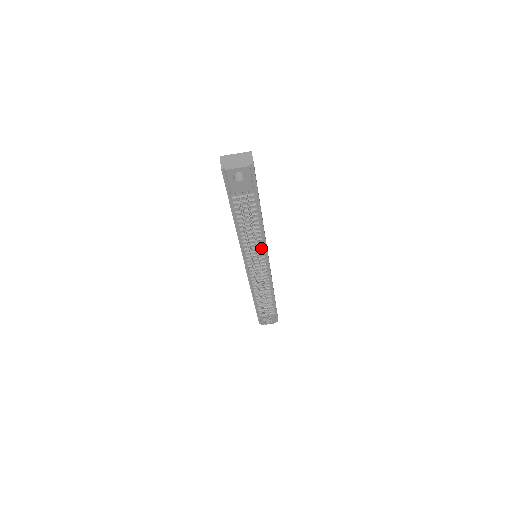
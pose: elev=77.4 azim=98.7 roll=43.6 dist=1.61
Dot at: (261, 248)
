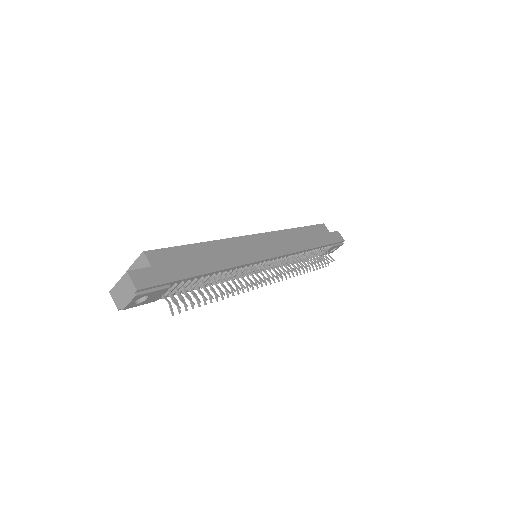
Dot at: (247, 266)
